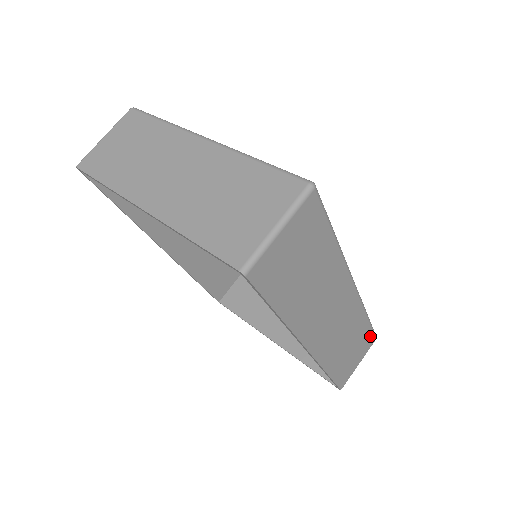
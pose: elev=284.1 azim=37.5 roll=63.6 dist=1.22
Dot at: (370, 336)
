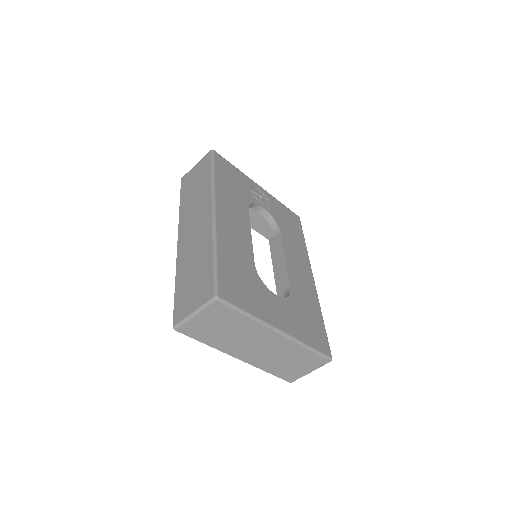
Dot at: occluded
